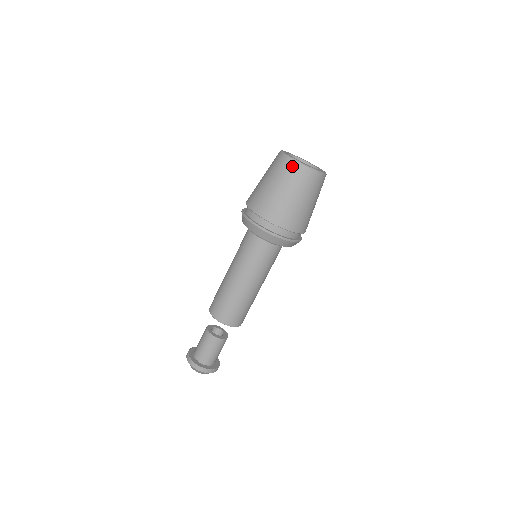
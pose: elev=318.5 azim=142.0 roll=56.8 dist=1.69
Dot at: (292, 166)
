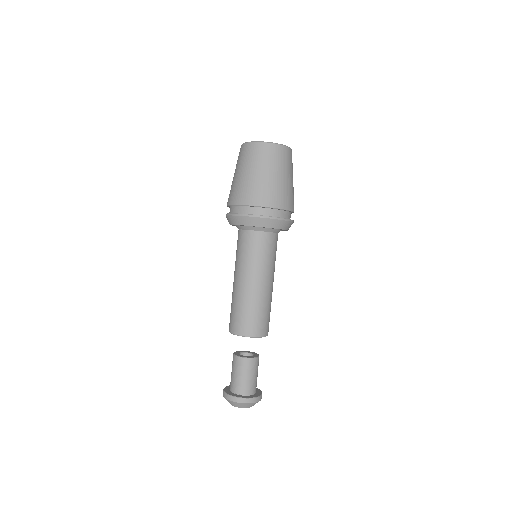
Dot at: (275, 150)
